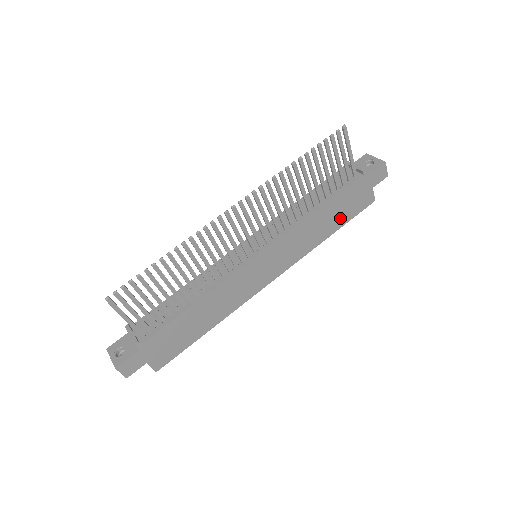
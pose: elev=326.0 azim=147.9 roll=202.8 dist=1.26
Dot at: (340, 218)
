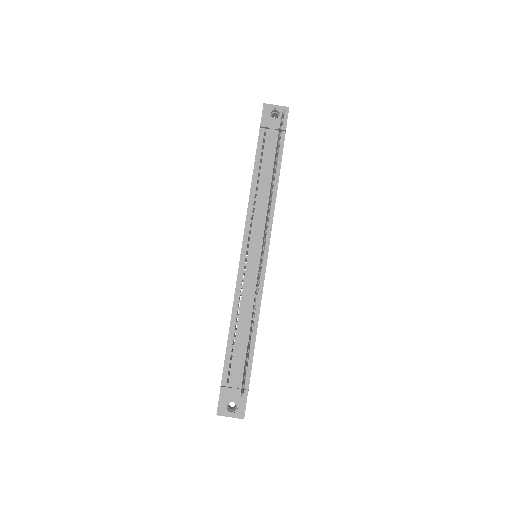
Dot at: occluded
